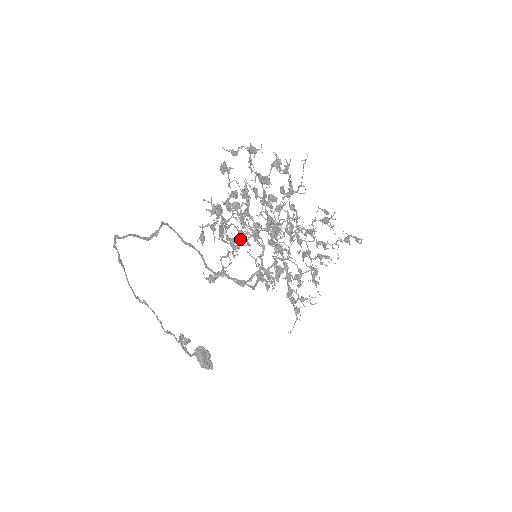
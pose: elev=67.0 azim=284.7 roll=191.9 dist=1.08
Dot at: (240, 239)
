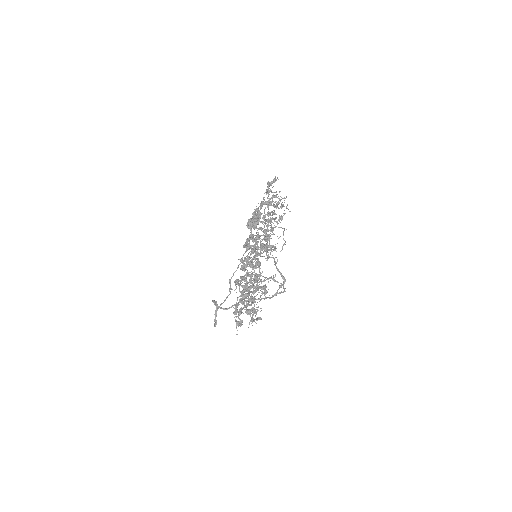
Dot at: (258, 287)
